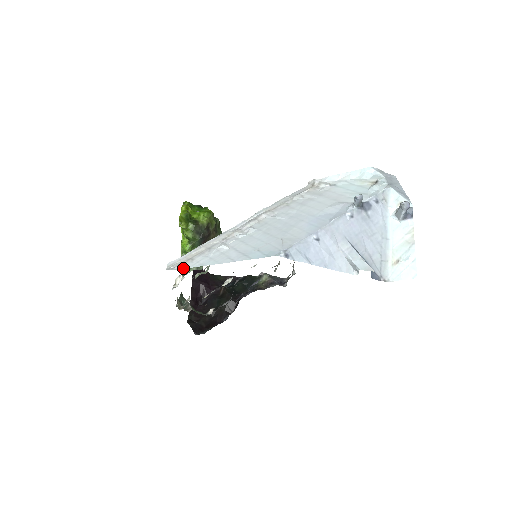
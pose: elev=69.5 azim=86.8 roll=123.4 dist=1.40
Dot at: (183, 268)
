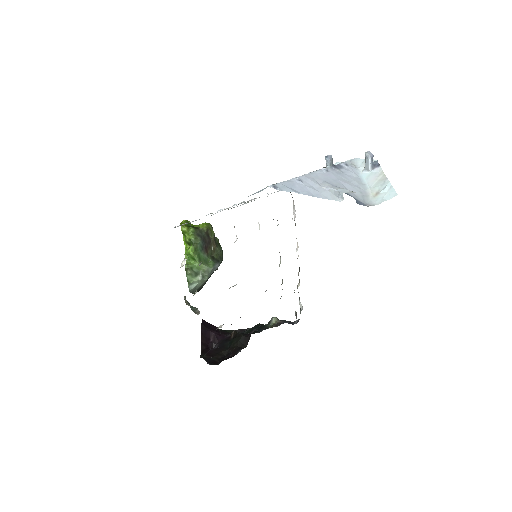
Dot at: occluded
